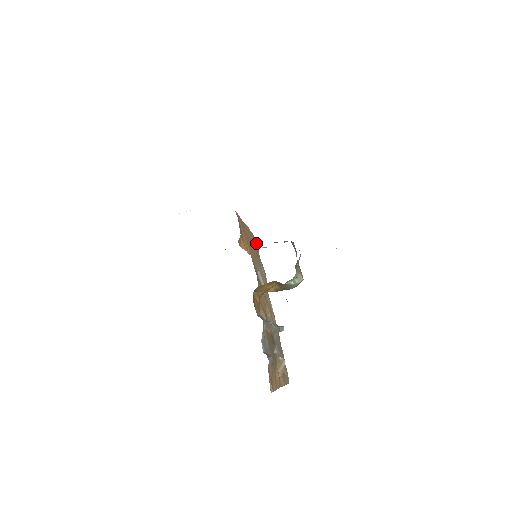
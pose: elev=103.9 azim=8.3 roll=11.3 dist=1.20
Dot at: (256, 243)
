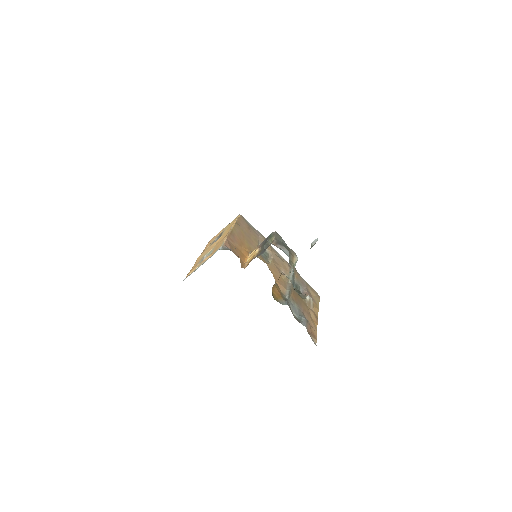
Dot at: (244, 219)
